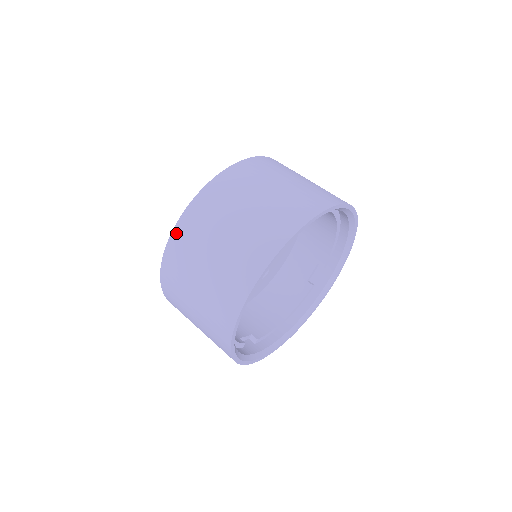
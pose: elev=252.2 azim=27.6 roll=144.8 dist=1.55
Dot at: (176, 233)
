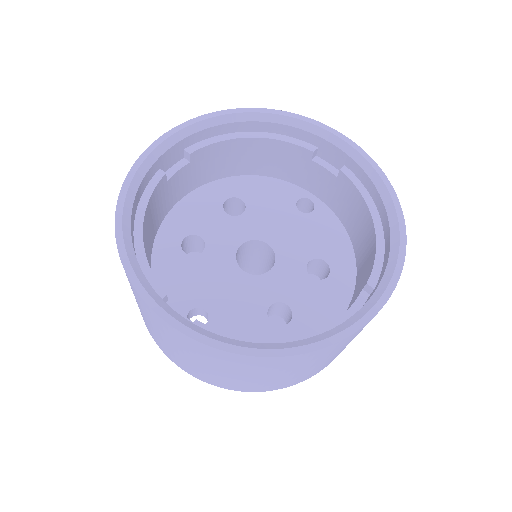
Dot at: occluded
